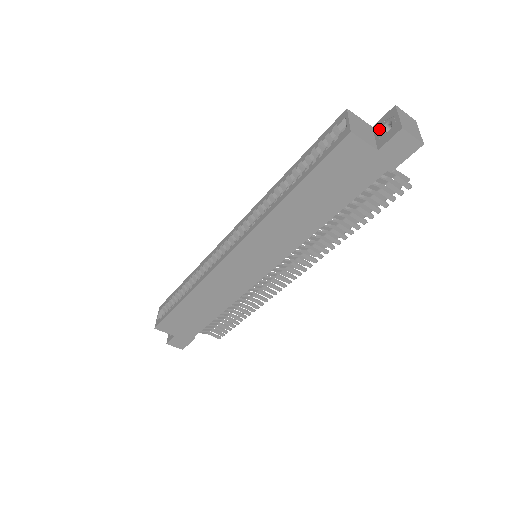
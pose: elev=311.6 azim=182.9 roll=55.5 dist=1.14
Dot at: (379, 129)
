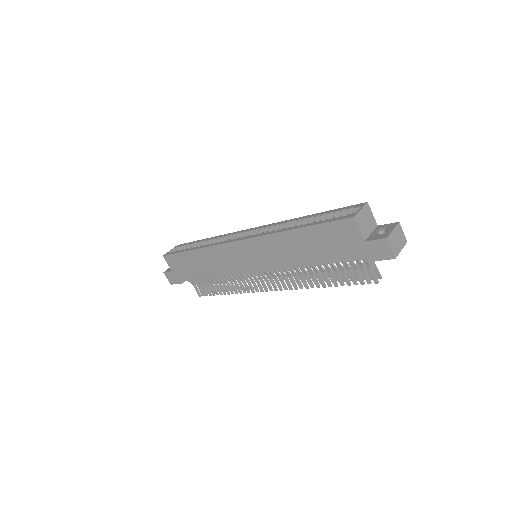
Dot at: (378, 229)
